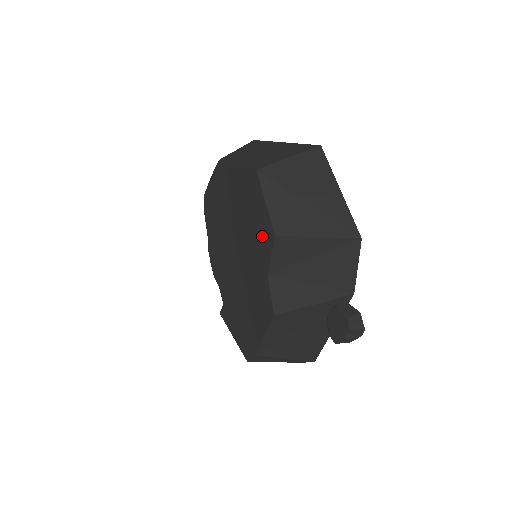
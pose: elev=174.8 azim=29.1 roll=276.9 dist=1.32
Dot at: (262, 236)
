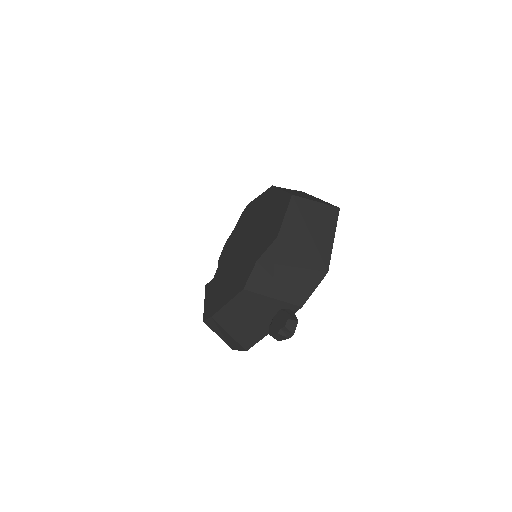
Dot at: (269, 236)
